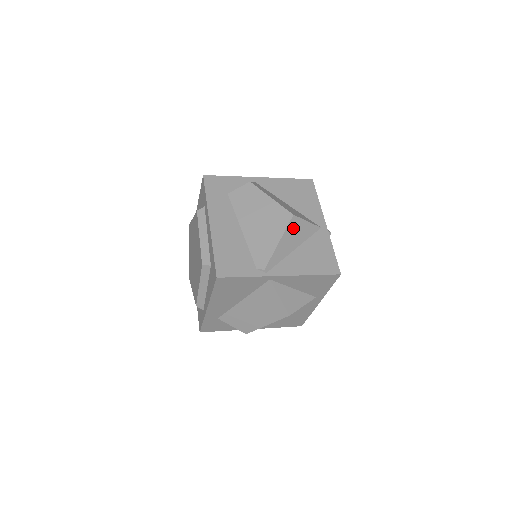
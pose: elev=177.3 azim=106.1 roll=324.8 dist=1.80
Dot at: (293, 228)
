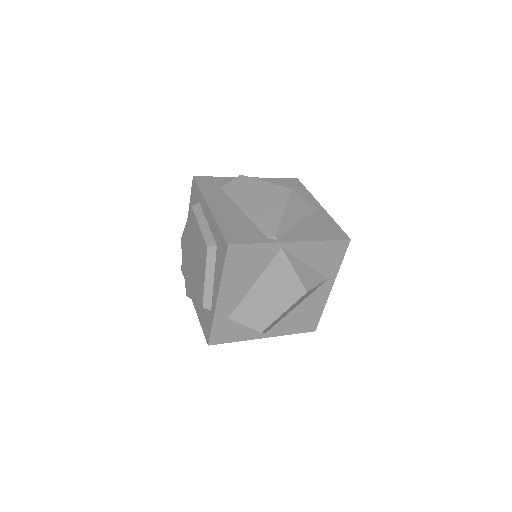
Dot at: (294, 202)
